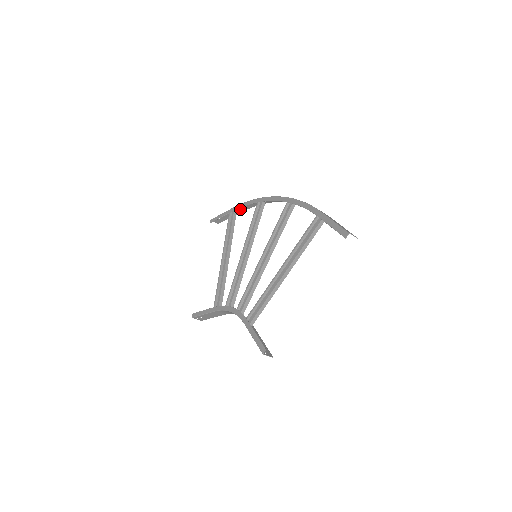
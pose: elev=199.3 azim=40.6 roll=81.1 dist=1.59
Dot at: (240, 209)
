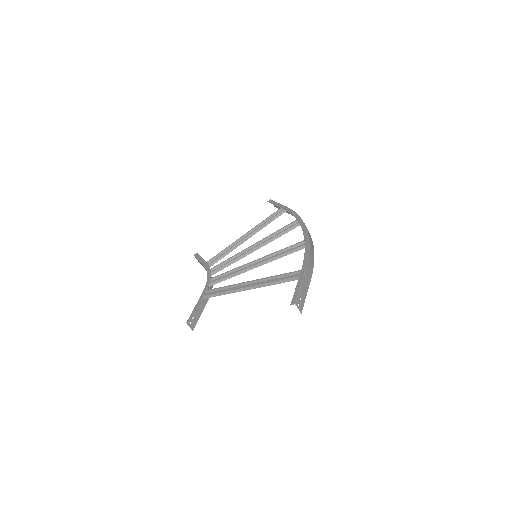
Dot at: occluded
